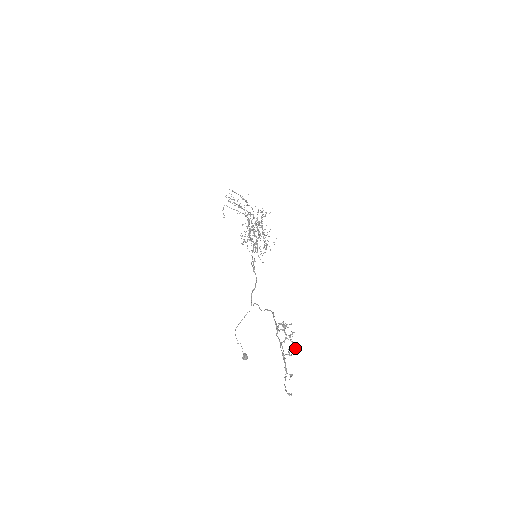
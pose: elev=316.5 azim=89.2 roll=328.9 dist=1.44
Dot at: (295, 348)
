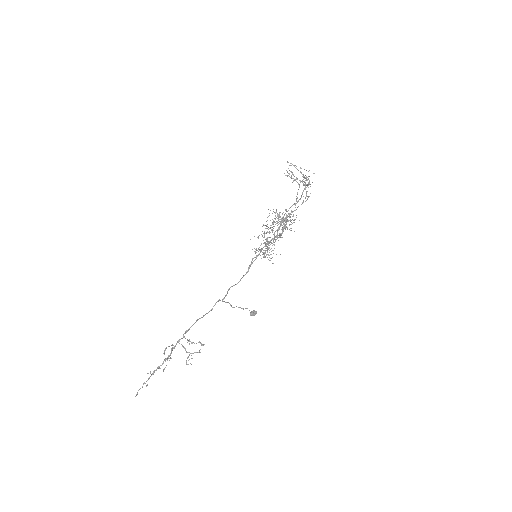
Dot at: occluded
